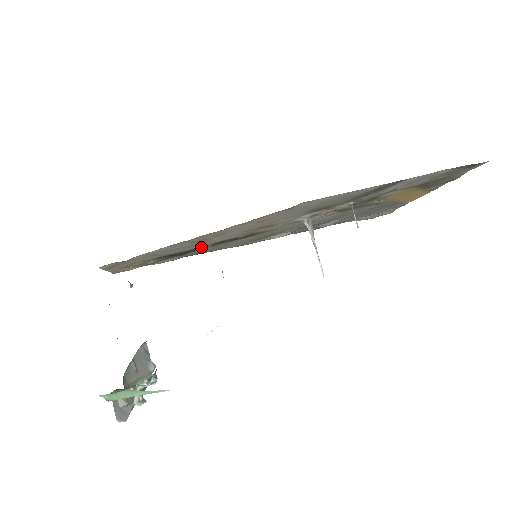
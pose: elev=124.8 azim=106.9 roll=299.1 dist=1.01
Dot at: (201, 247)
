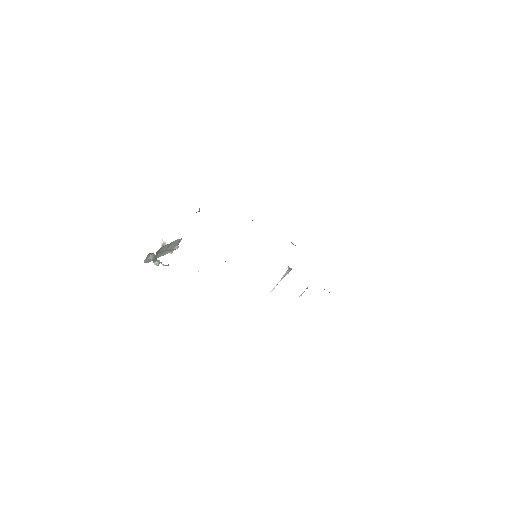
Dot at: occluded
